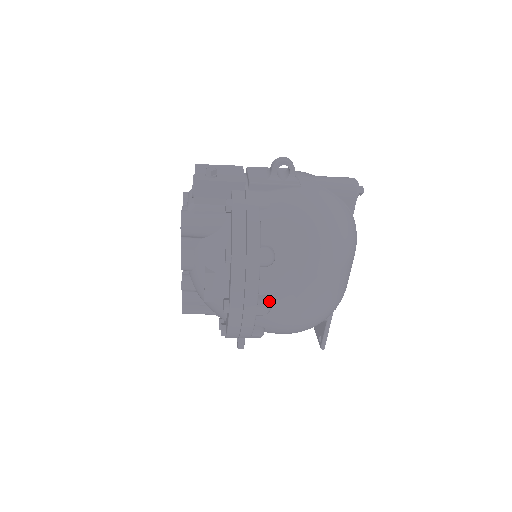
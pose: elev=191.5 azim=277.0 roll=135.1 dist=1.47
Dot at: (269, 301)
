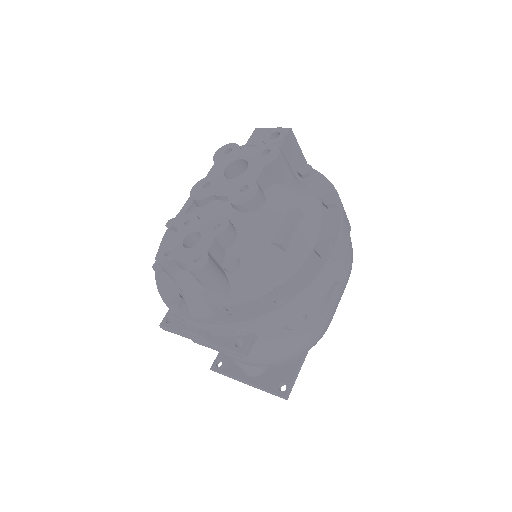
Dot at: occluded
